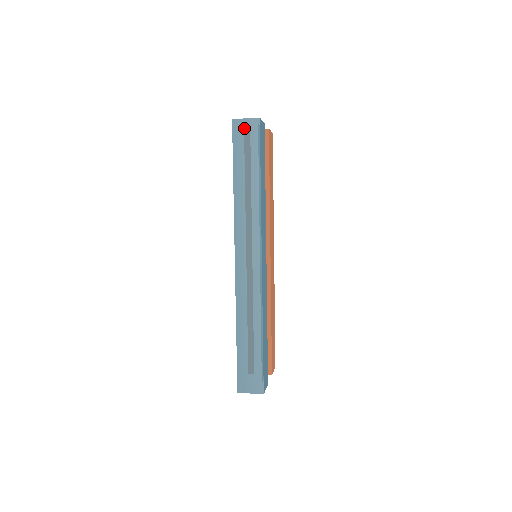
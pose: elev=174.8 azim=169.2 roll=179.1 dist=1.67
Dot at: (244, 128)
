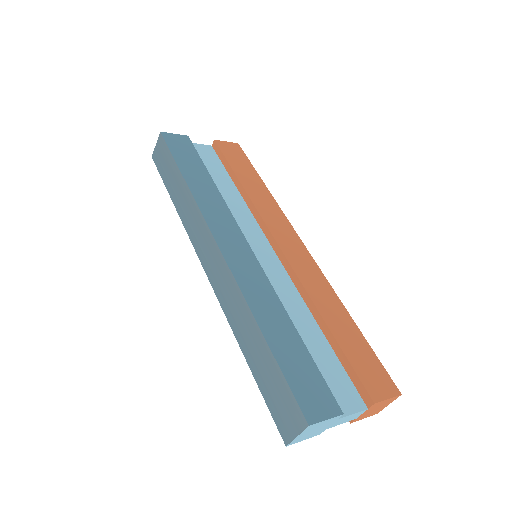
Dot at: (158, 152)
